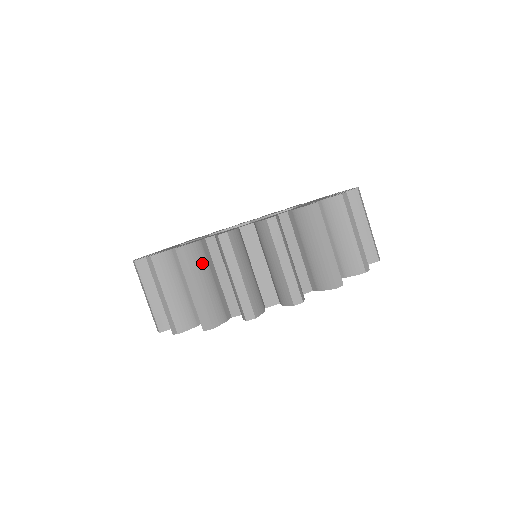
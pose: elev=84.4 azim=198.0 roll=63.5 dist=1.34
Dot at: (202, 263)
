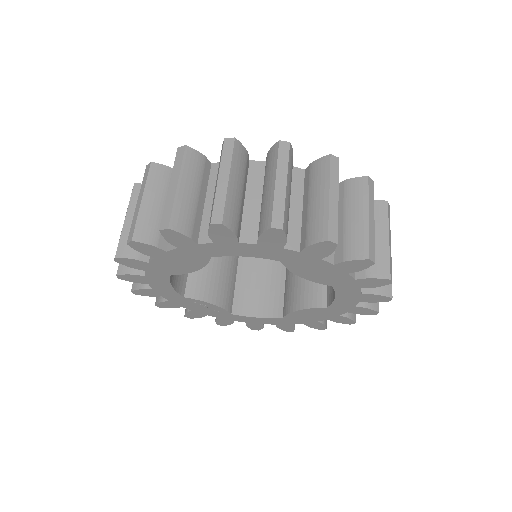
Dot at: (162, 185)
